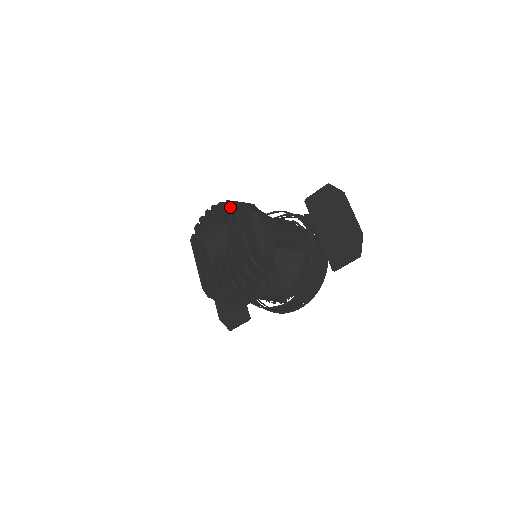
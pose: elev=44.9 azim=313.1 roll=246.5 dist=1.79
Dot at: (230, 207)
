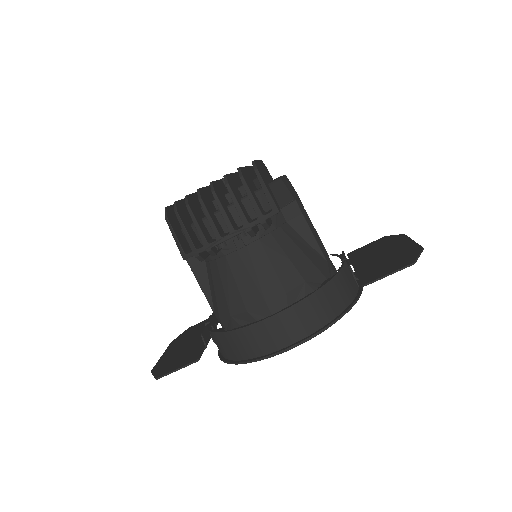
Dot at: (254, 171)
